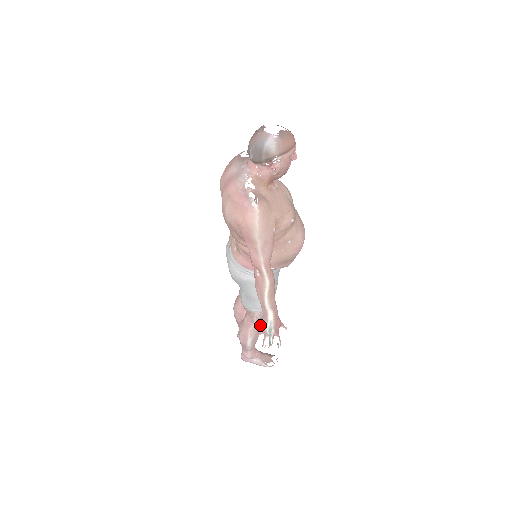
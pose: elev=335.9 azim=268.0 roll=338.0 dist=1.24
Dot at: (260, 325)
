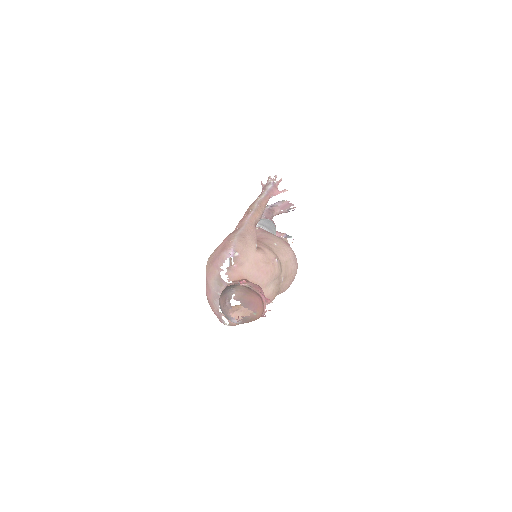
Dot at: occluded
